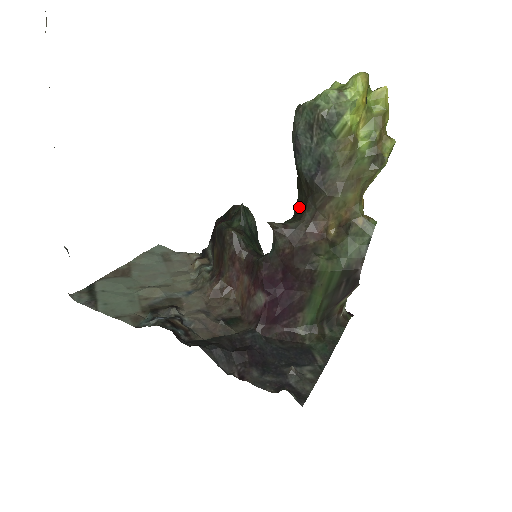
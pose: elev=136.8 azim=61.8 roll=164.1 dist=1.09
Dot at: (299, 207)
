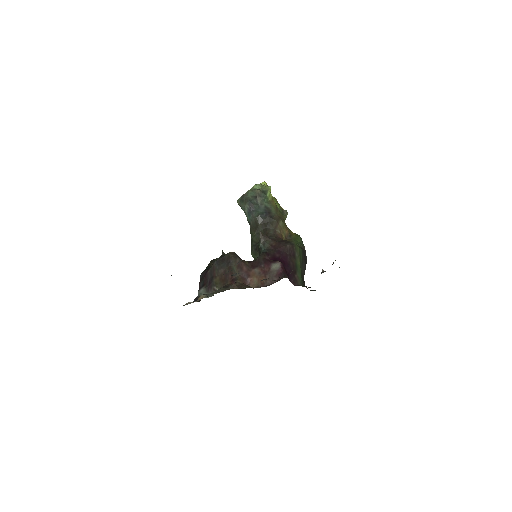
Dot at: (259, 239)
